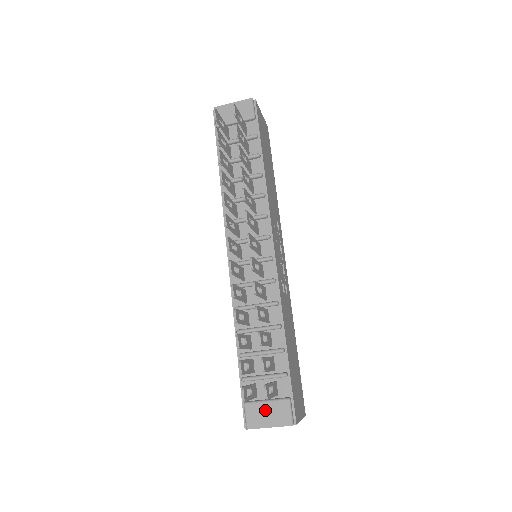
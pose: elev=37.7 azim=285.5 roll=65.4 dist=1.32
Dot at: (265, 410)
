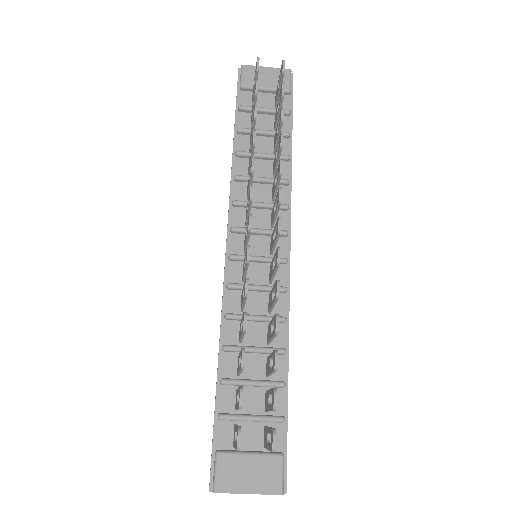
Dot at: (246, 467)
